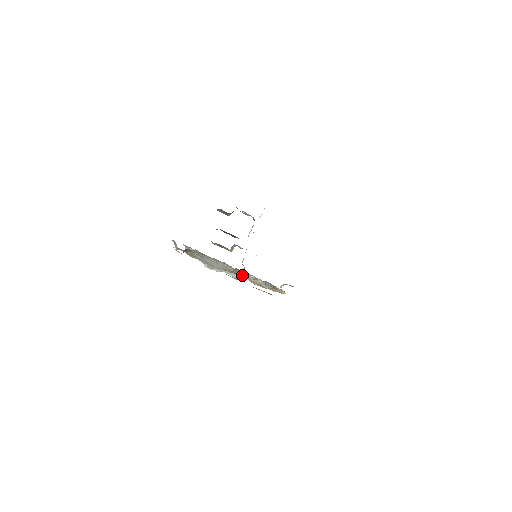
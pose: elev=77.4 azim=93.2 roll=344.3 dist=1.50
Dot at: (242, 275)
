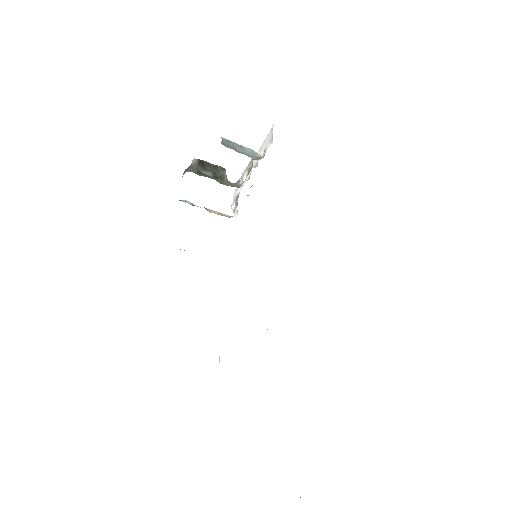
Dot at: occluded
